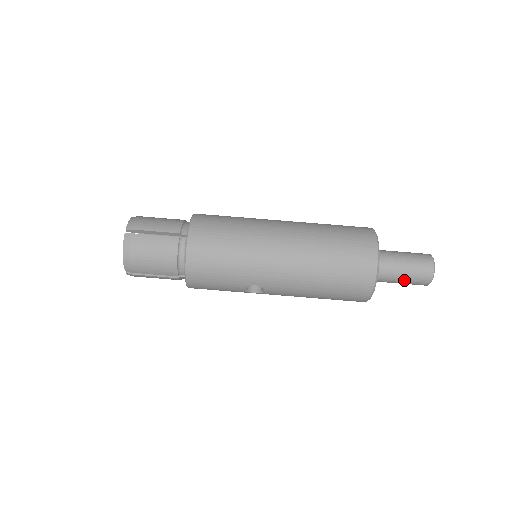
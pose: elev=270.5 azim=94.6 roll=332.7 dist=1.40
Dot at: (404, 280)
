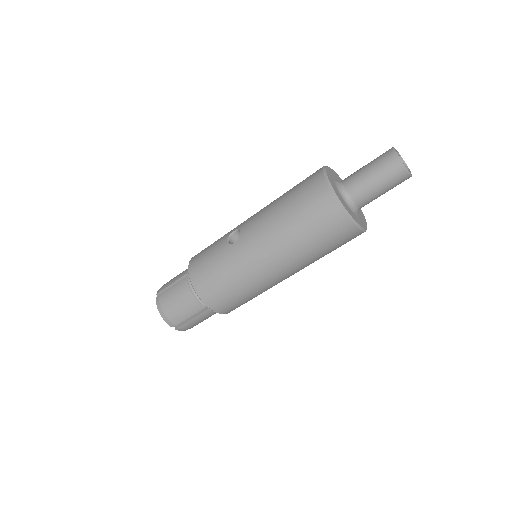
Dot at: occluded
